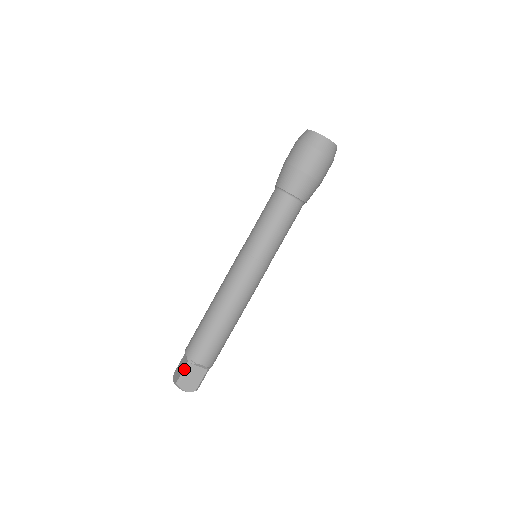
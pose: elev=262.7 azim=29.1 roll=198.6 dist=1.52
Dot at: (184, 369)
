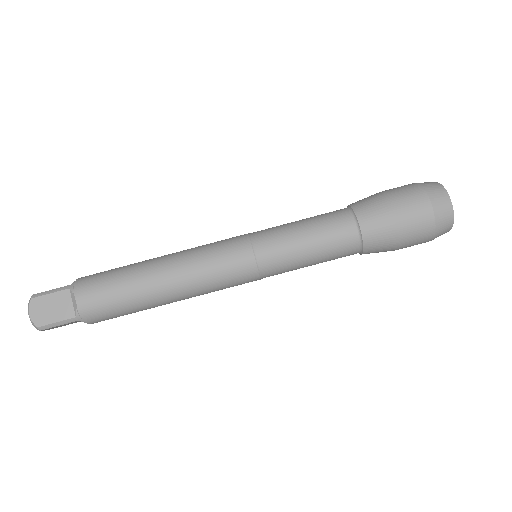
Dot at: (57, 288)
